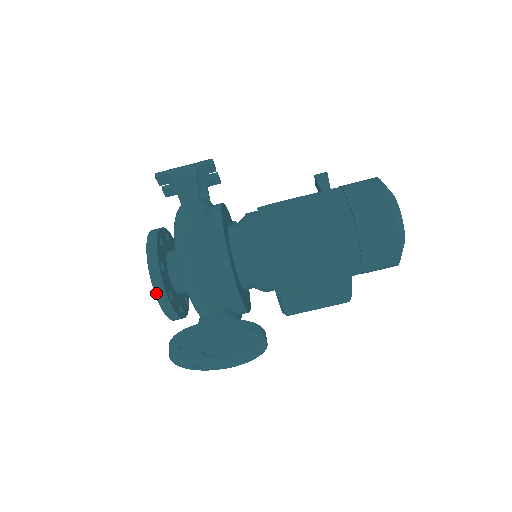
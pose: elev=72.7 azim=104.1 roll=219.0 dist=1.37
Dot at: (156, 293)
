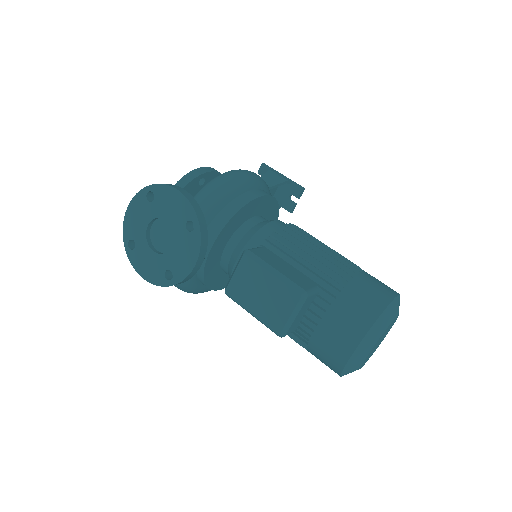
Dot at: (179, 182)
